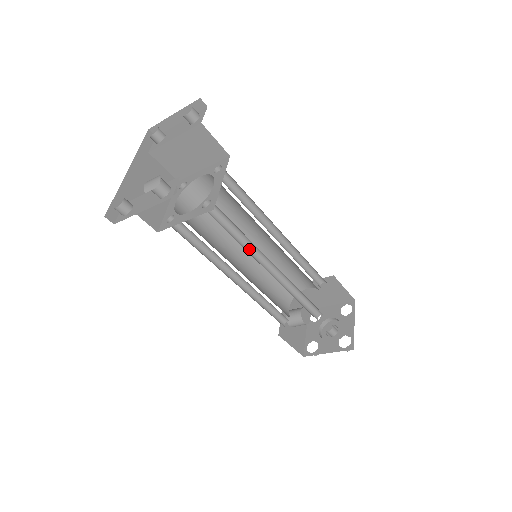
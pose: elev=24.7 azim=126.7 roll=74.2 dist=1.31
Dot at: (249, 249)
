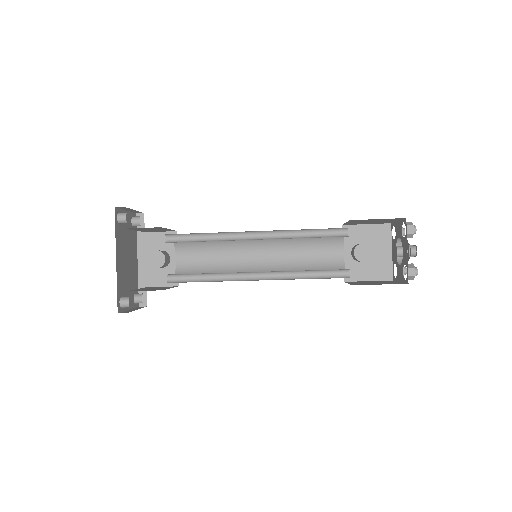
Dot at: (227, 275)
